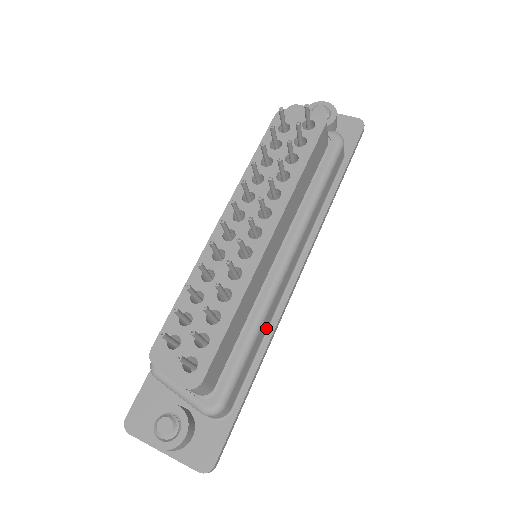
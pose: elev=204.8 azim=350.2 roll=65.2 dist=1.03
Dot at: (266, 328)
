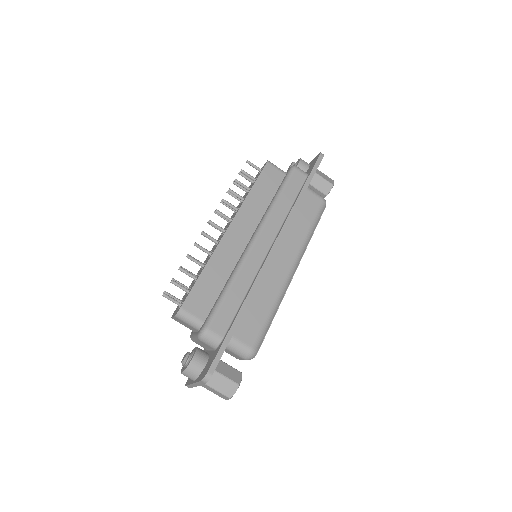
Dot at: (248, 284)
